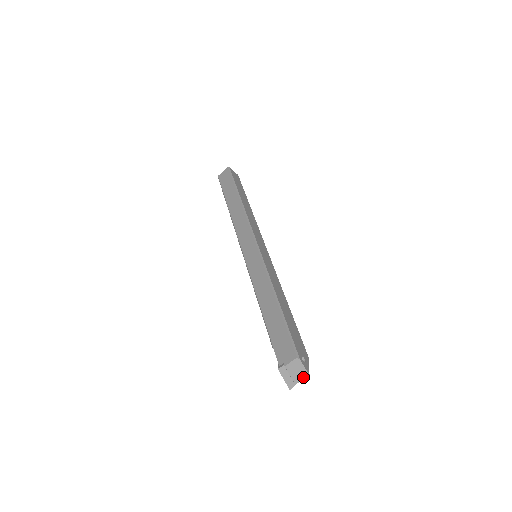
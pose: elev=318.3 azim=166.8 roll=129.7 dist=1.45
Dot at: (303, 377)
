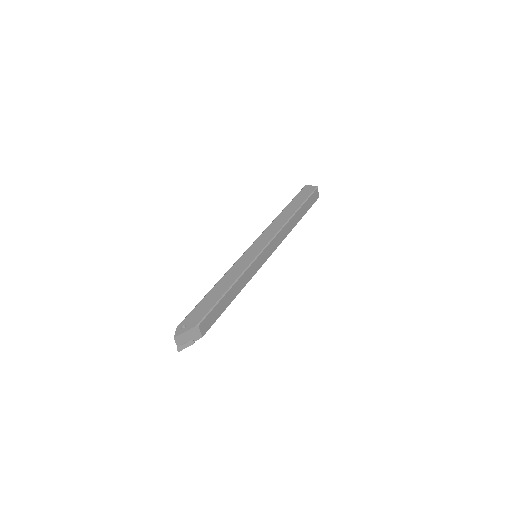
Dot at: (175, 340)
